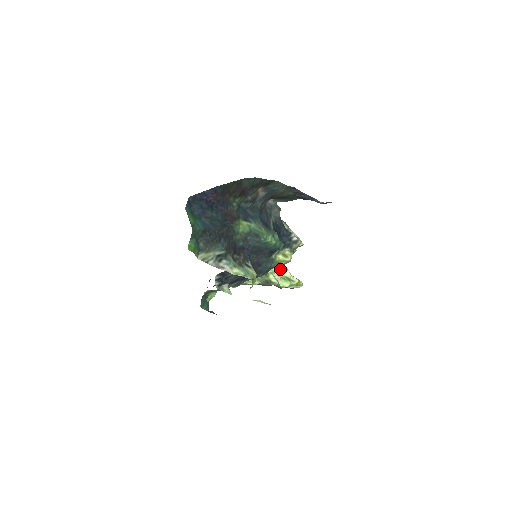
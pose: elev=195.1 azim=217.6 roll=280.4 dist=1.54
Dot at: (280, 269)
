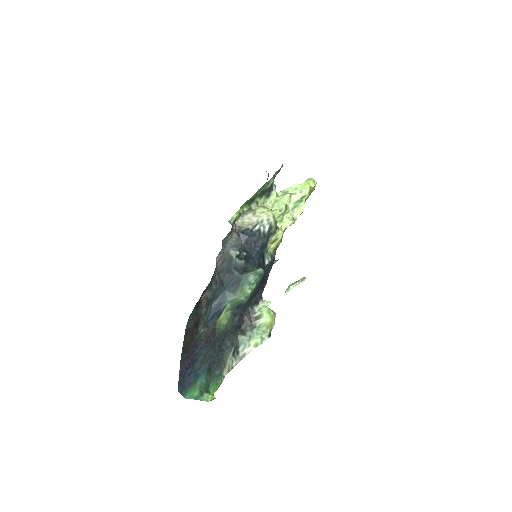
Dot at: (284, 208)
